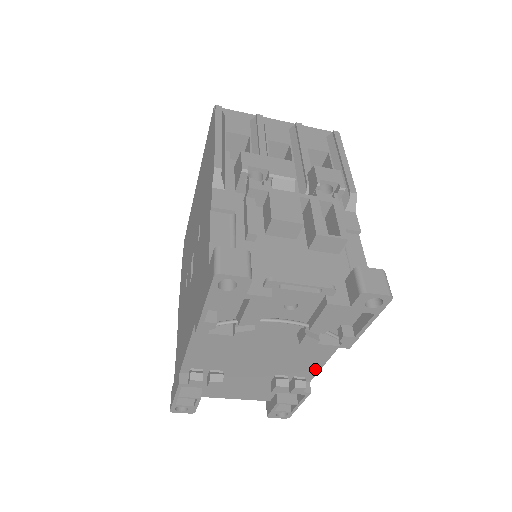
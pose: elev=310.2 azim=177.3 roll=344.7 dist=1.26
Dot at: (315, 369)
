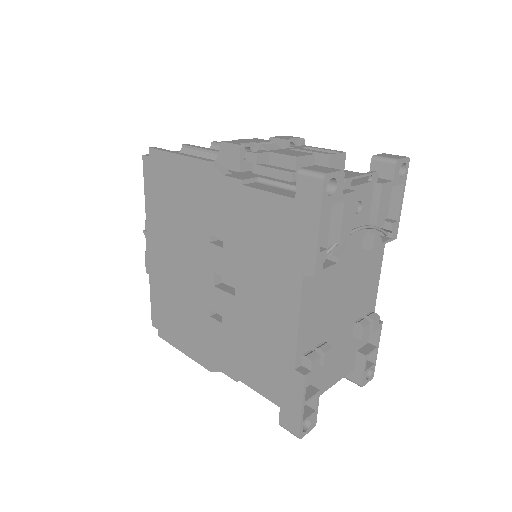
Dot at: (374, 295)
